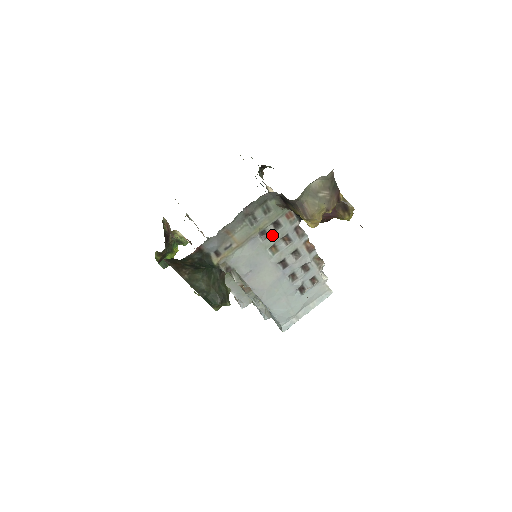
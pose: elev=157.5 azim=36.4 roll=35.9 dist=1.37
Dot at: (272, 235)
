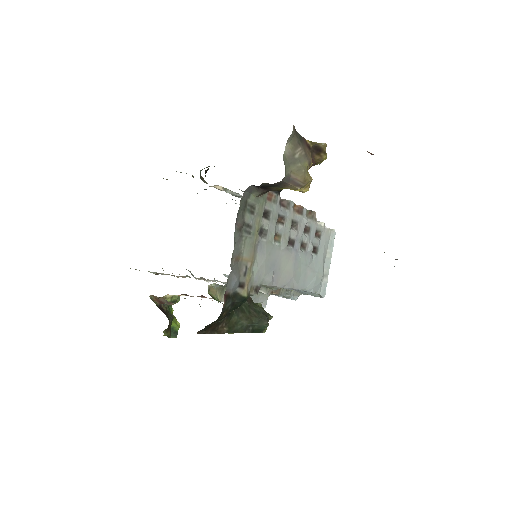
Dot at: (269, 227)
